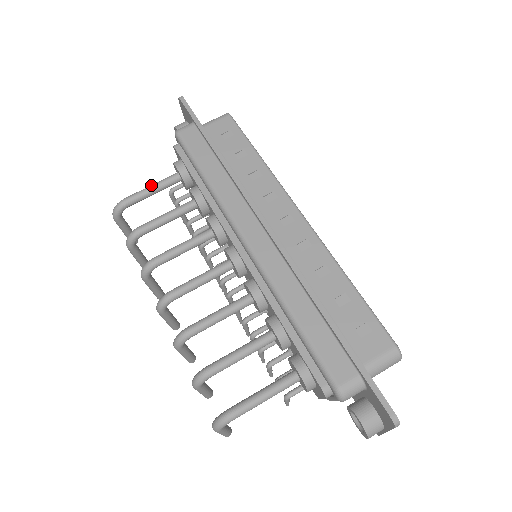
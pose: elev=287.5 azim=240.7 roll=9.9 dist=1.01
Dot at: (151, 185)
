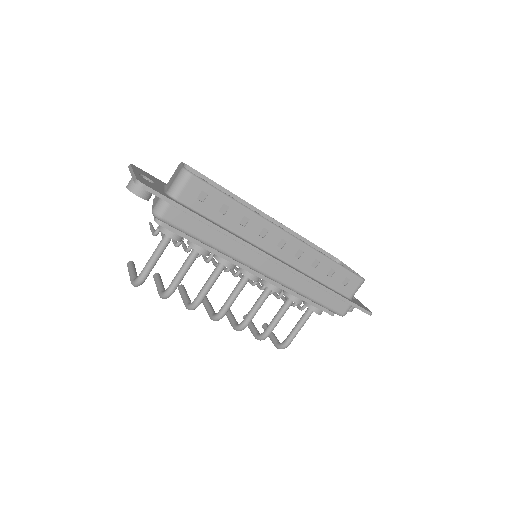
Dot at: (154, 256)
